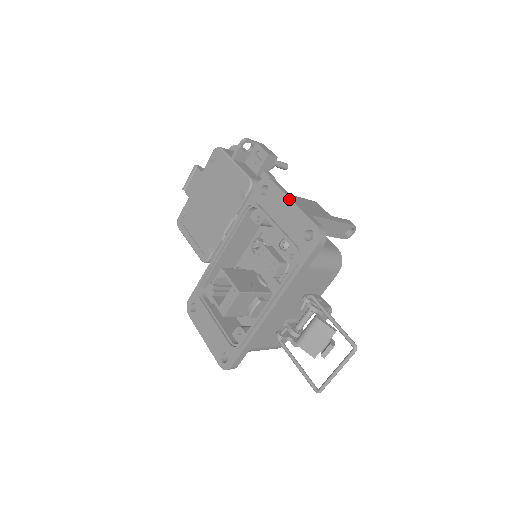
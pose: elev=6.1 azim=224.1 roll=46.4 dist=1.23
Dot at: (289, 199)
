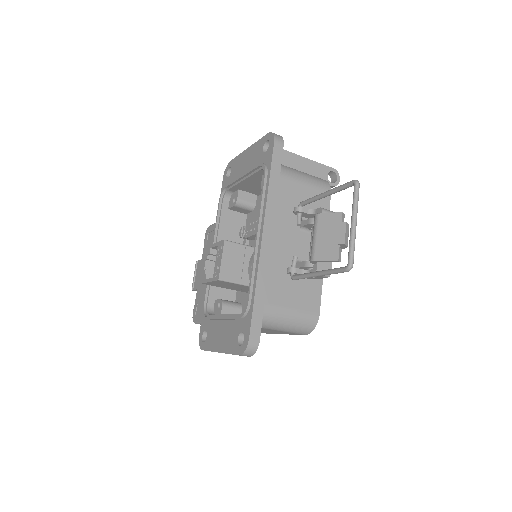
Dot at: (245, 150)
